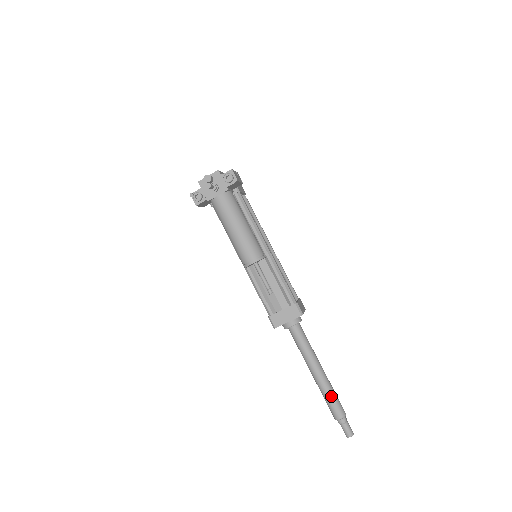
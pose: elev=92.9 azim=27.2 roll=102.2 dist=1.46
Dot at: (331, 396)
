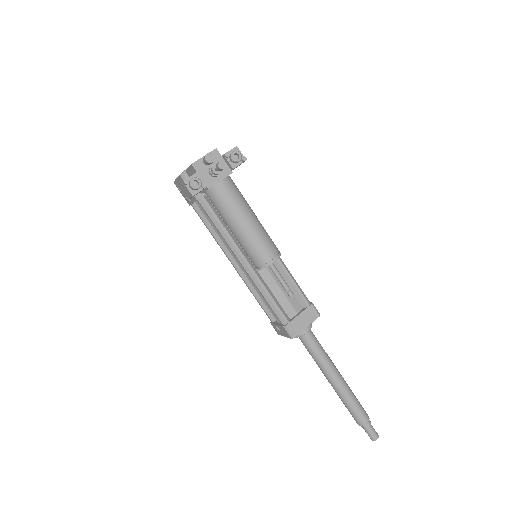
Dot at: (355, 400)
